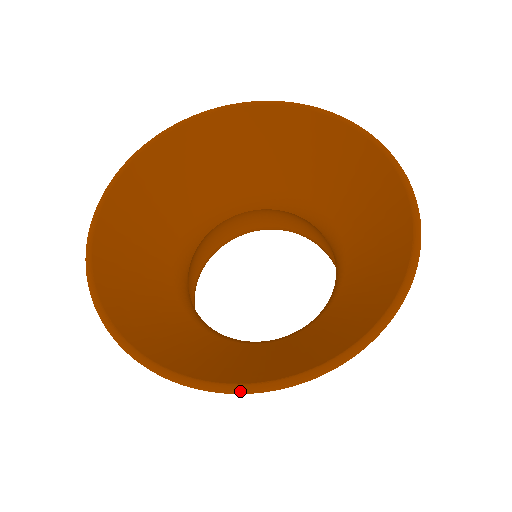
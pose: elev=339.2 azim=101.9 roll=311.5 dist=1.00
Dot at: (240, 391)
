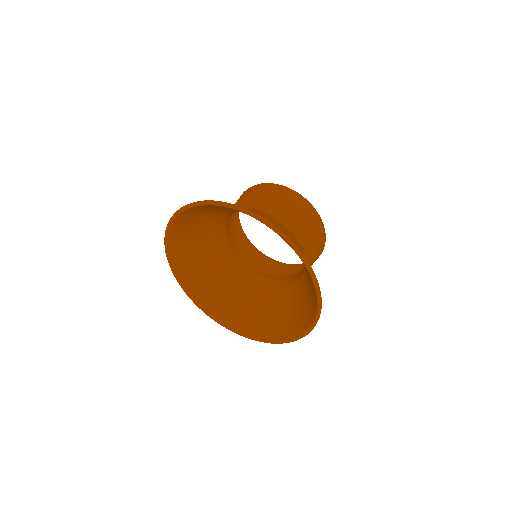
Dot at: (232, 331)
